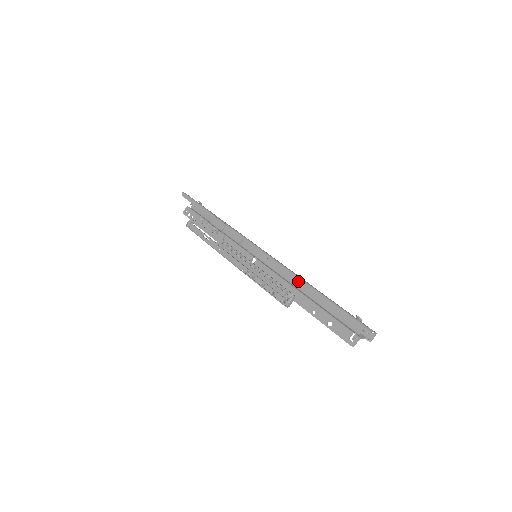
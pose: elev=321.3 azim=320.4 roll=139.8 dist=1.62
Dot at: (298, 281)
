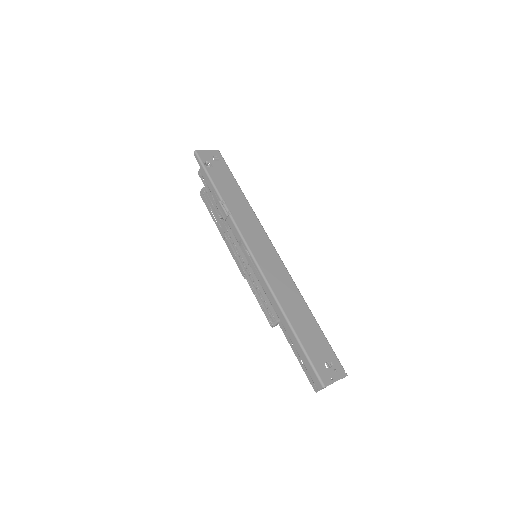
Dot at: (280, 313)
